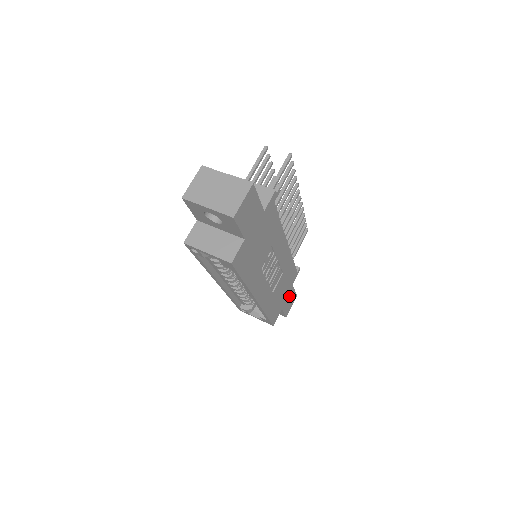
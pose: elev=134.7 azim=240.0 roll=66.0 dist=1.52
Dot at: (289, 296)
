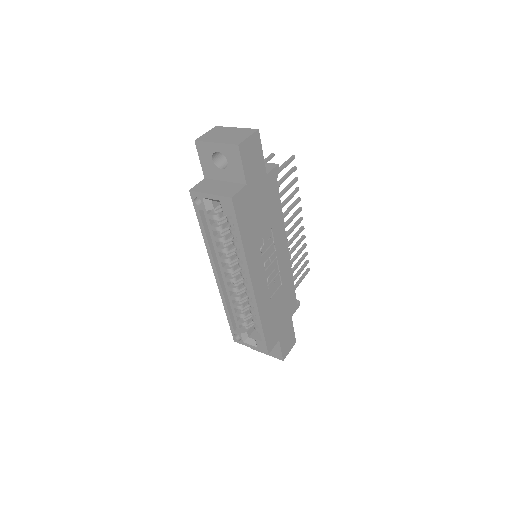
Dot at: (287, 330)
